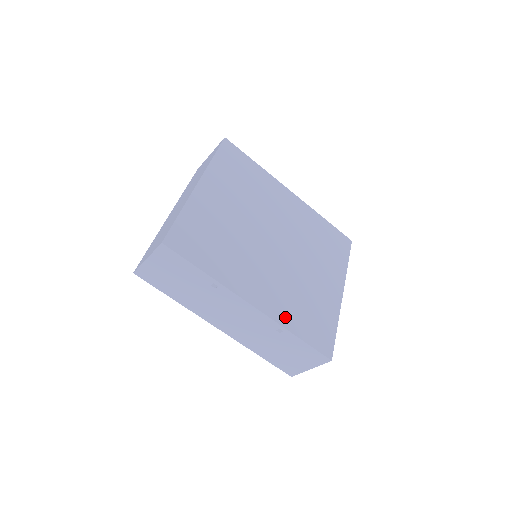
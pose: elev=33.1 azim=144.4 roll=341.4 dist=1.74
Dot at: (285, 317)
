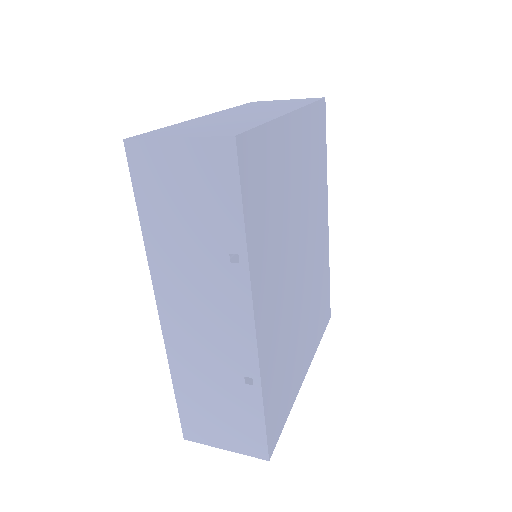
Dot at: (267, 367)
